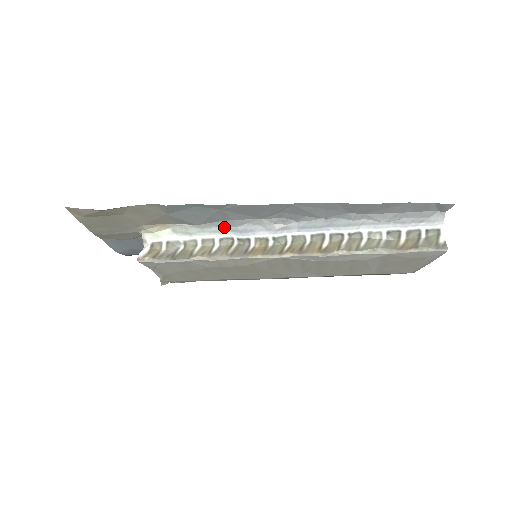
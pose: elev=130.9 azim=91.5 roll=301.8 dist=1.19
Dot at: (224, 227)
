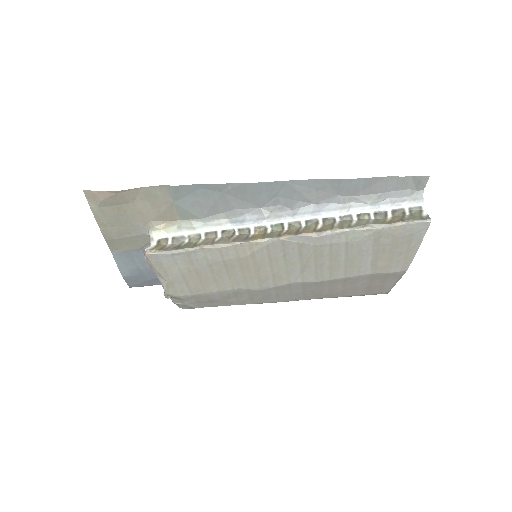
Dot at: (226, 220)
